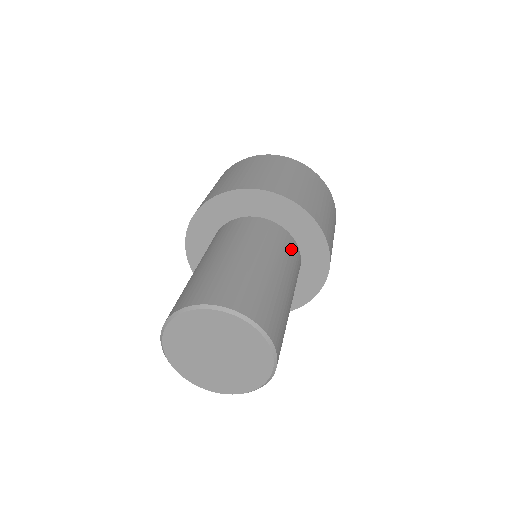
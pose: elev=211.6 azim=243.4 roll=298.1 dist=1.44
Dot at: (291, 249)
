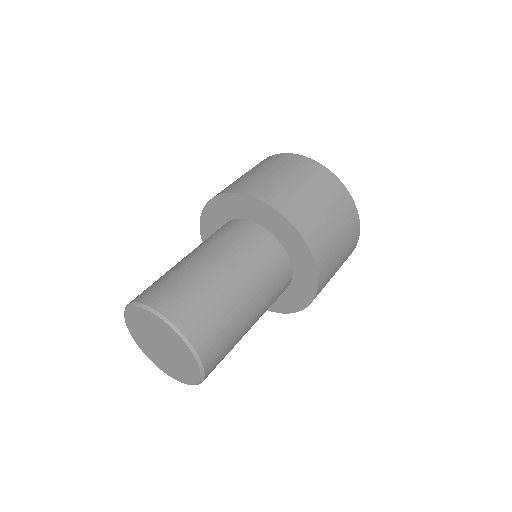
Dot at: (250, 236)
